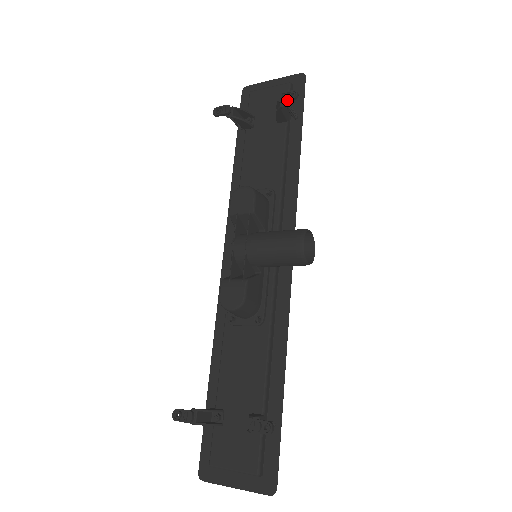
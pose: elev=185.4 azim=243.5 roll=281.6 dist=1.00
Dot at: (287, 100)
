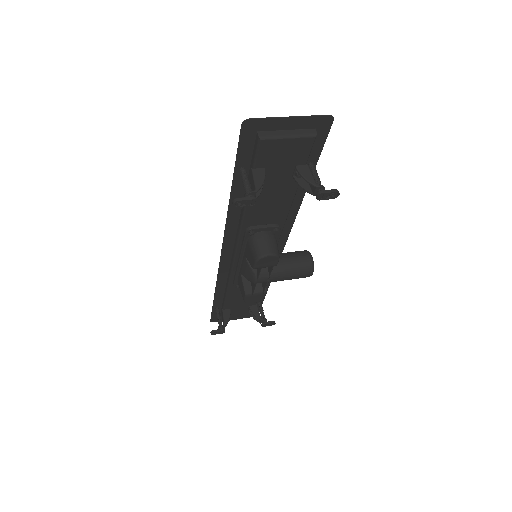
Dot at: (326, 199)
